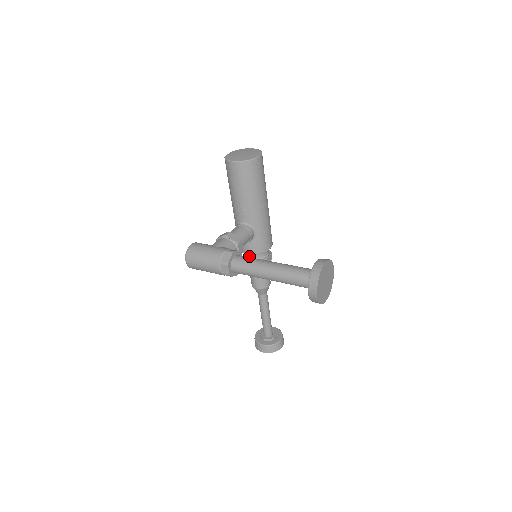
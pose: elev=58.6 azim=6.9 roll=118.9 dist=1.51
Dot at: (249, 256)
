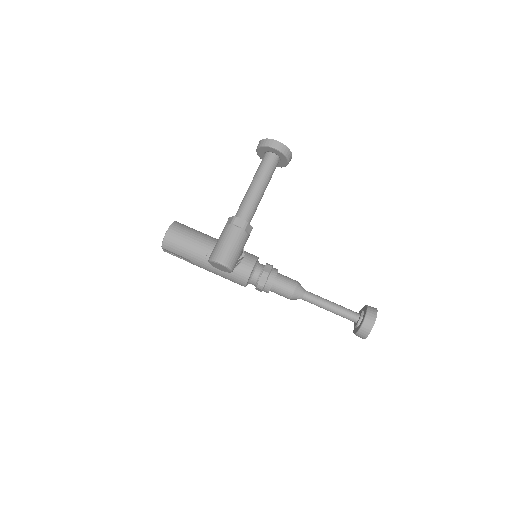
Dot at: (257, 274)
